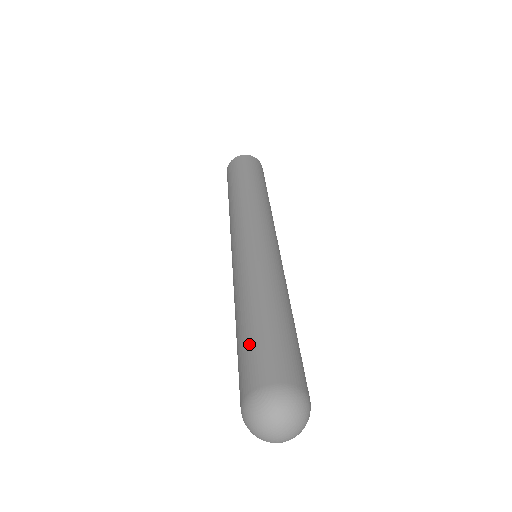
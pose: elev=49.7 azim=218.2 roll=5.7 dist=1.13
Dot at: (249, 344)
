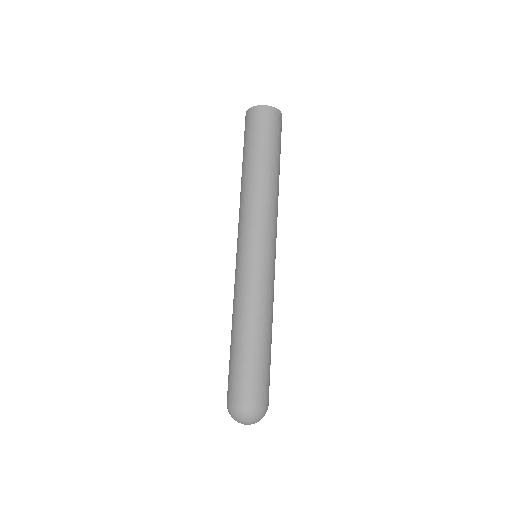
Dot at: (243, 367)
